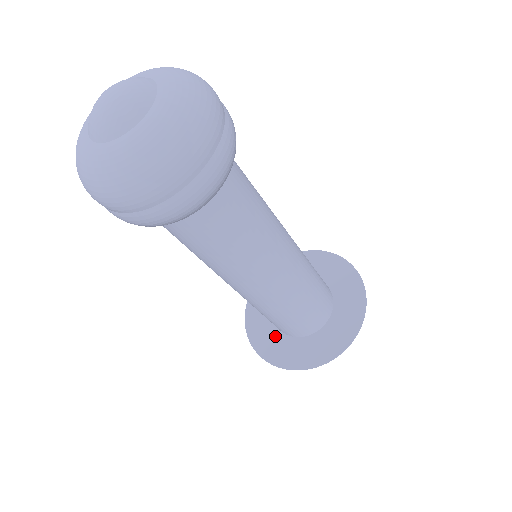
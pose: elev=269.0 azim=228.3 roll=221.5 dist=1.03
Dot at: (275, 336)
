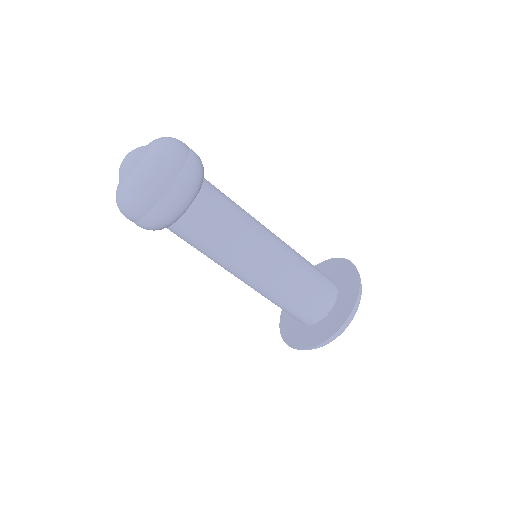
Dot at: (322, 325)
